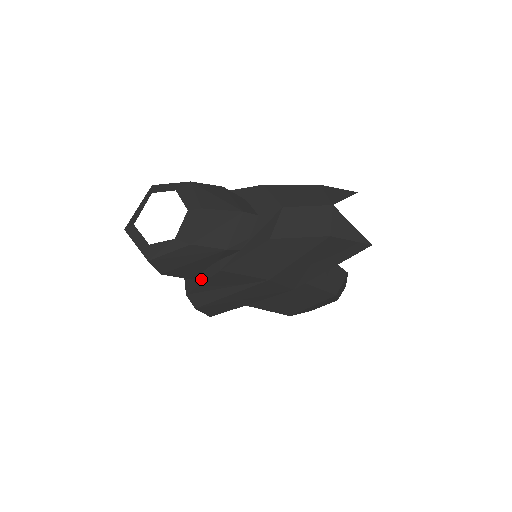
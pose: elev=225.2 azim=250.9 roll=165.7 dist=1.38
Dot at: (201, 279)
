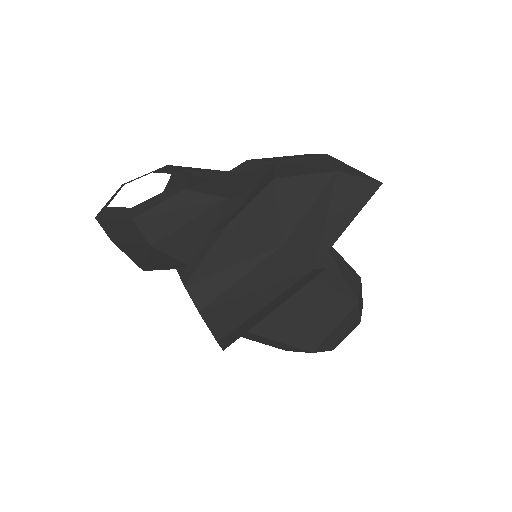
Dot at: (201, 255)
